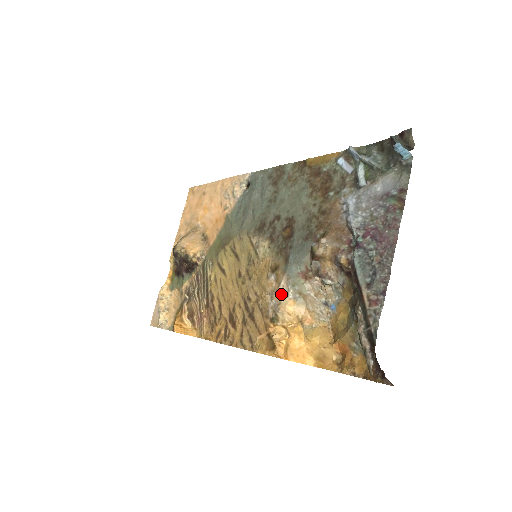
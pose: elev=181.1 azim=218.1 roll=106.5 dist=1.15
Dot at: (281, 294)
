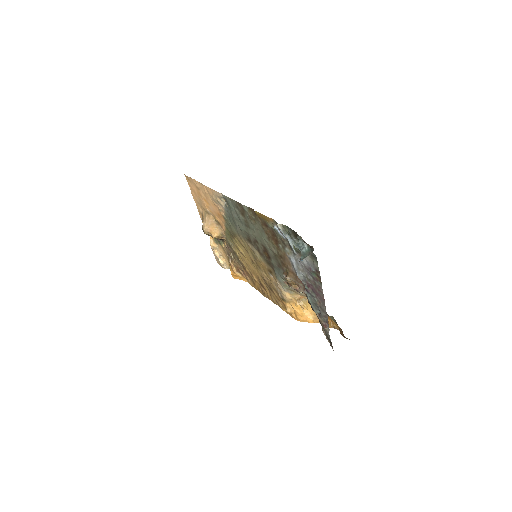
Dot at: (280, 289)
